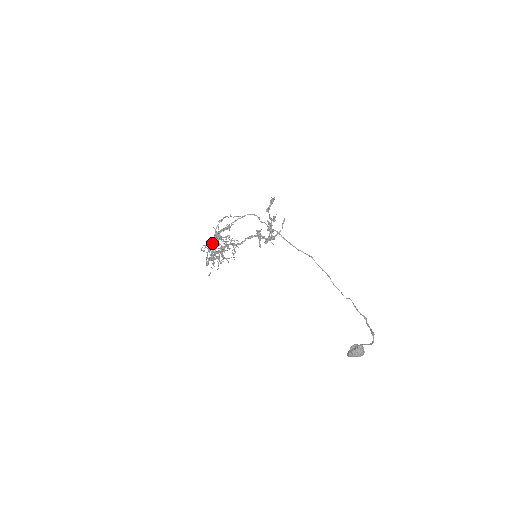
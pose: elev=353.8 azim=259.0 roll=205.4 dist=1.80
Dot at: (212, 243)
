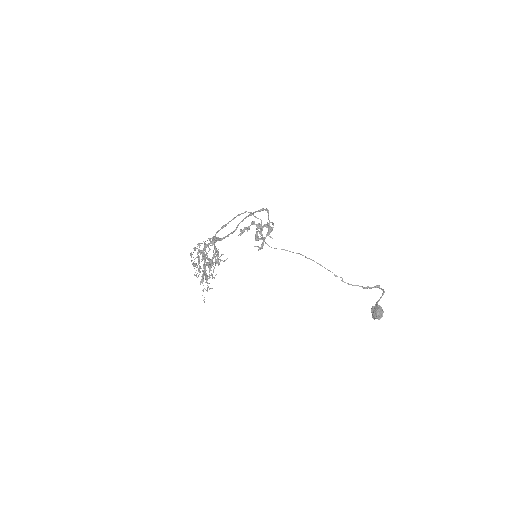
Dot at: (205, 250)
